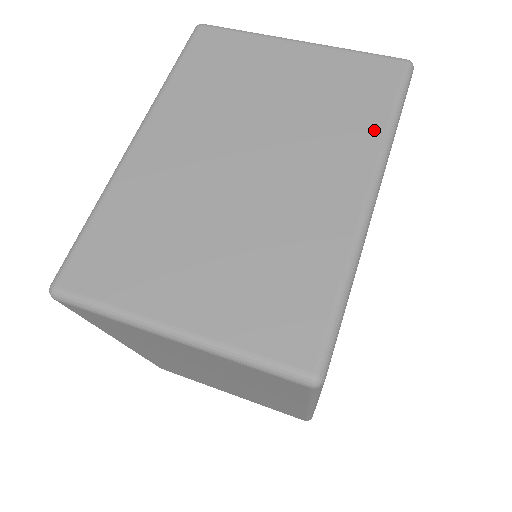
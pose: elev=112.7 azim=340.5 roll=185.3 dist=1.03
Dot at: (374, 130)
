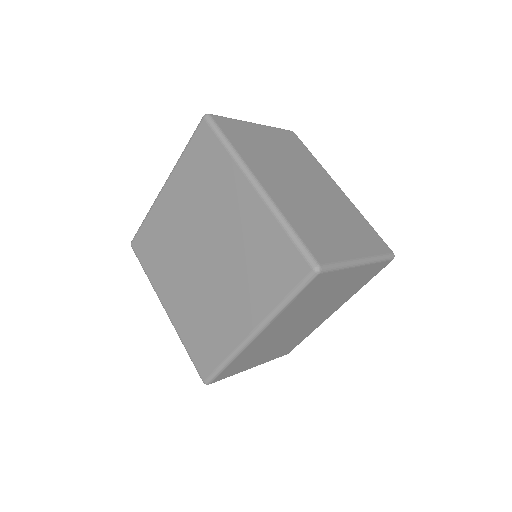
Dot at: (316, 162)
